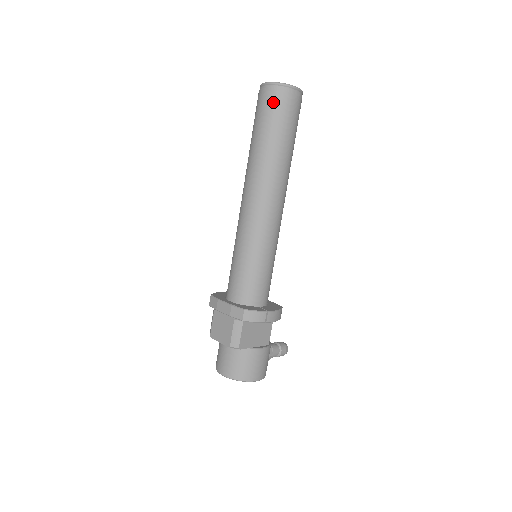
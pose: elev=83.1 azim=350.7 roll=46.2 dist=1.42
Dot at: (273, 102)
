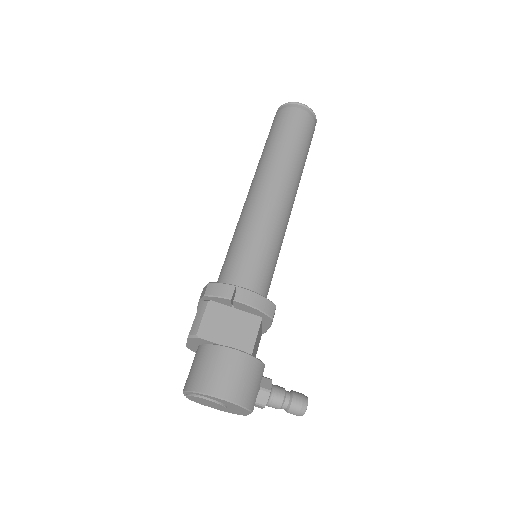
Dot at: (277, 117)
